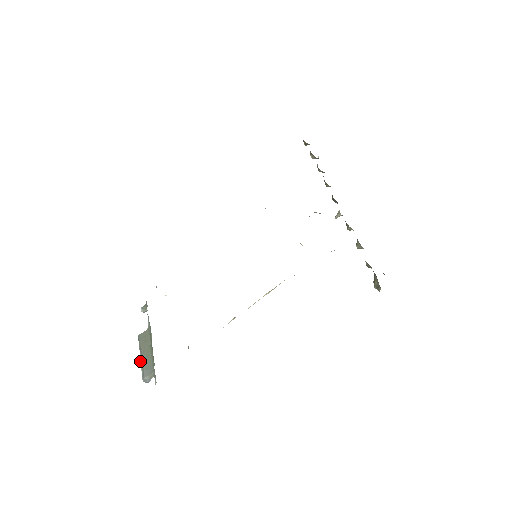
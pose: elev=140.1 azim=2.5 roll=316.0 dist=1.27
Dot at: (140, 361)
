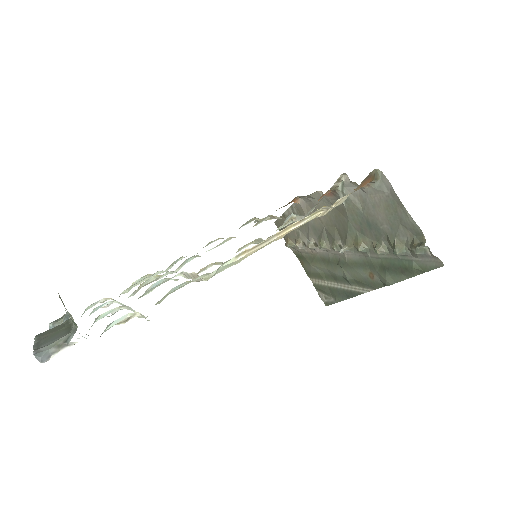
Dot at: occluded
